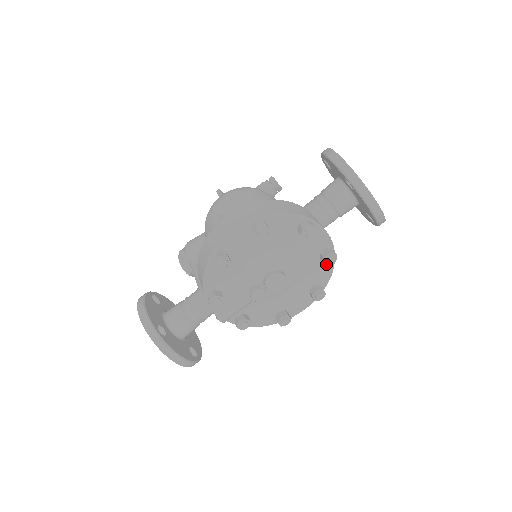
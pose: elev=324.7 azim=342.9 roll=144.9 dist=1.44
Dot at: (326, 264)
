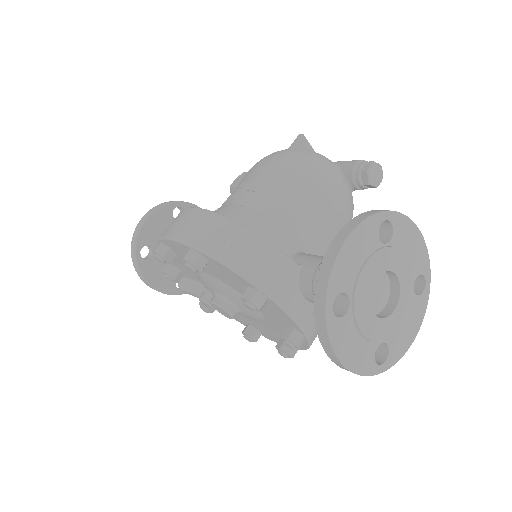
Dot at: occluded
